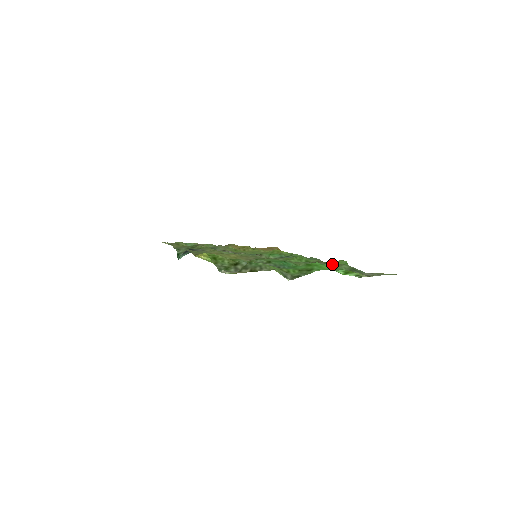
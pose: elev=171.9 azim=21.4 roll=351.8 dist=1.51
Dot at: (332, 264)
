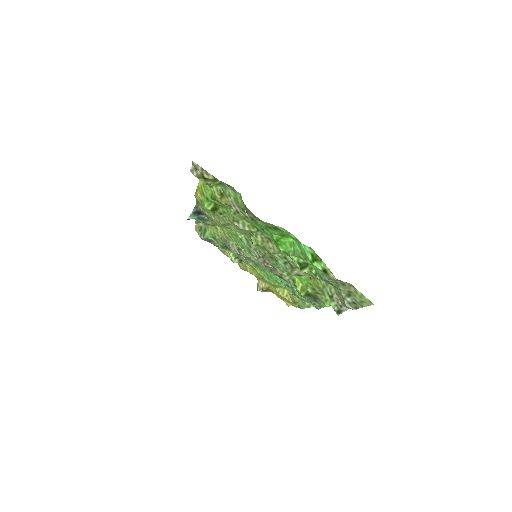
Dot at: occluded
